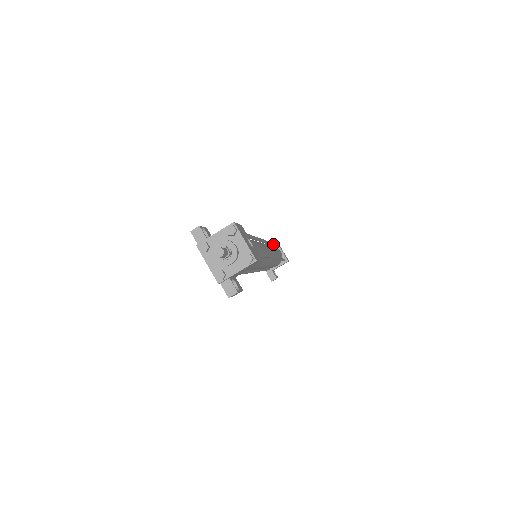
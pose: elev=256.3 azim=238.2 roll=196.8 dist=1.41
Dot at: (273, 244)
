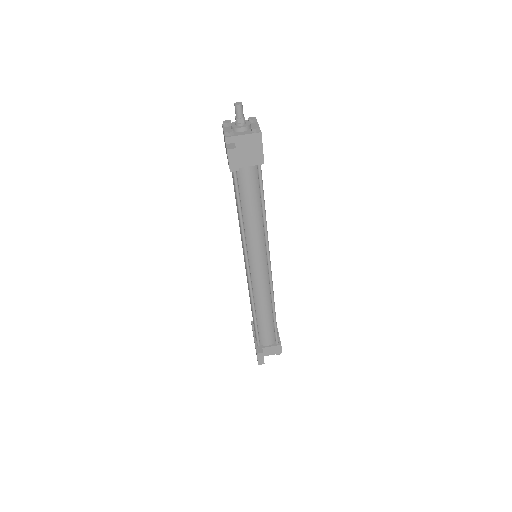
Dot at: occluded
